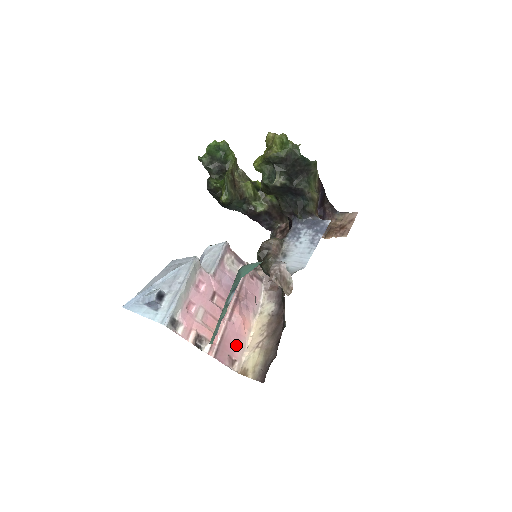
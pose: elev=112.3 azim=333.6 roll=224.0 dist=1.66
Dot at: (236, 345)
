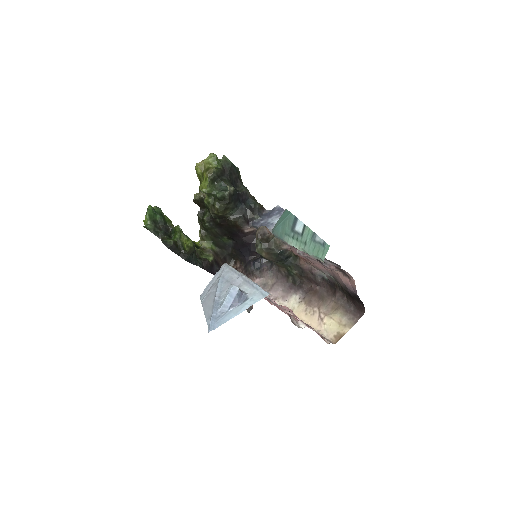
Dot at: occluded
